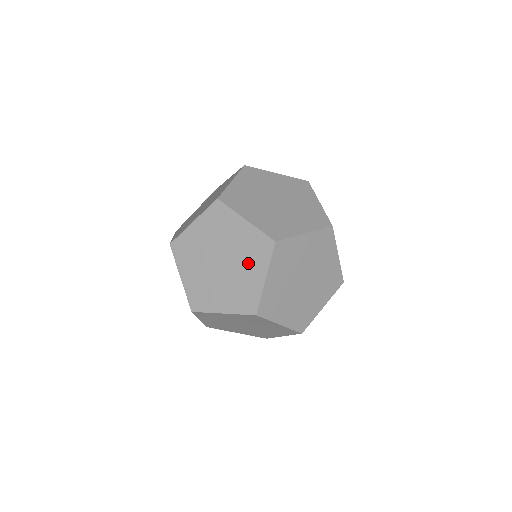
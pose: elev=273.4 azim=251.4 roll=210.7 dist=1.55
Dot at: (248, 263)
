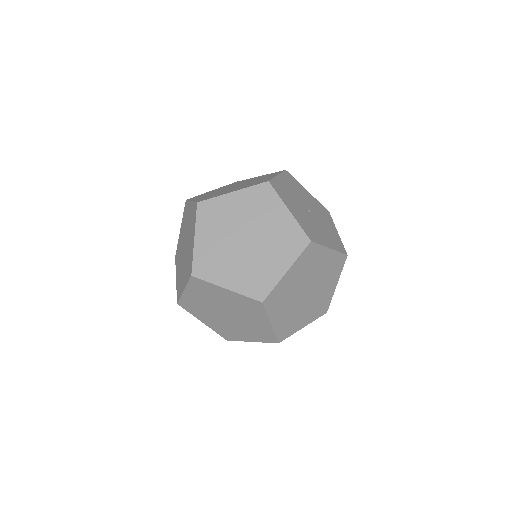
Dot at: (249, 315)
